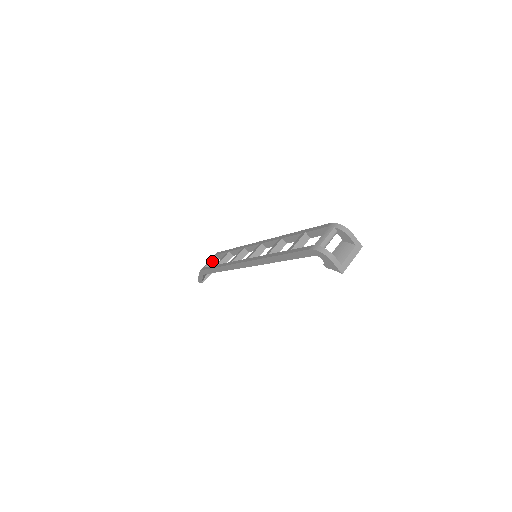
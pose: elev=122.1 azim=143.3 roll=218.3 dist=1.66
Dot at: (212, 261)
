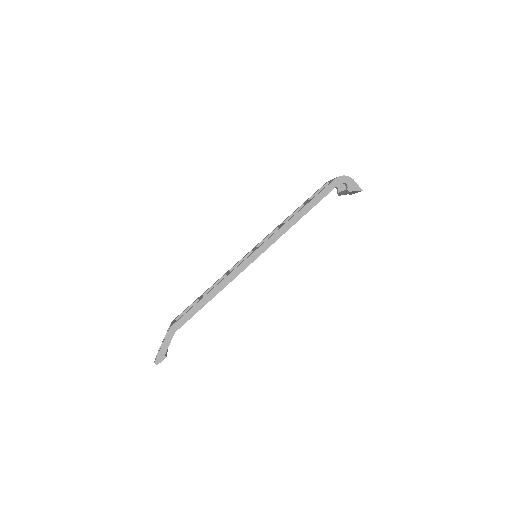
Dot at: occluded
